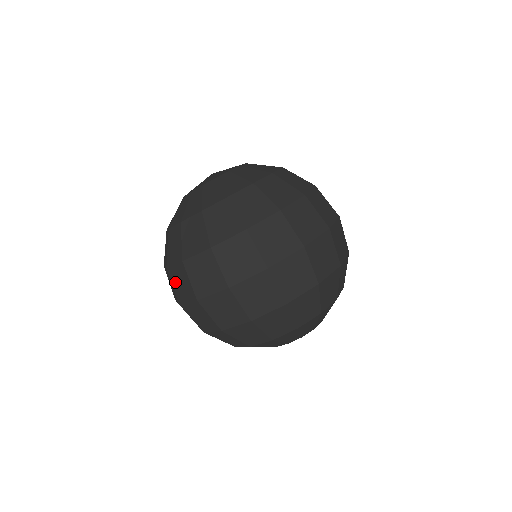
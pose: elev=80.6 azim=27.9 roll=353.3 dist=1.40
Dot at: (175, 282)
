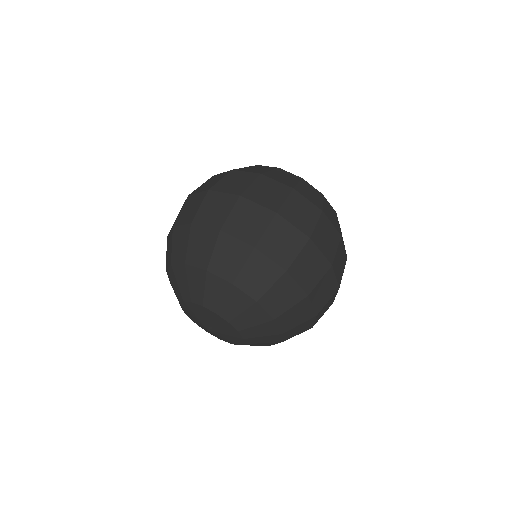
Dot at: (260, 186)
